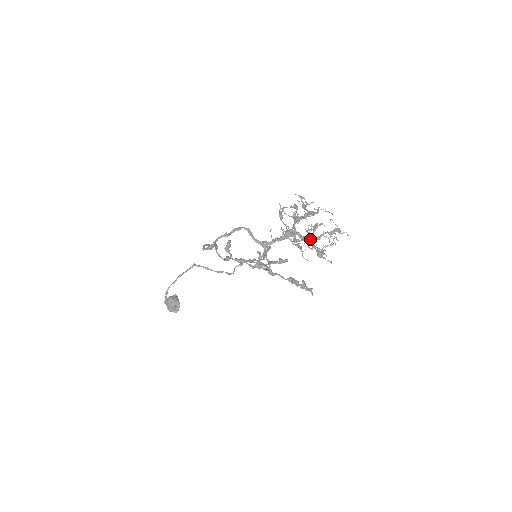
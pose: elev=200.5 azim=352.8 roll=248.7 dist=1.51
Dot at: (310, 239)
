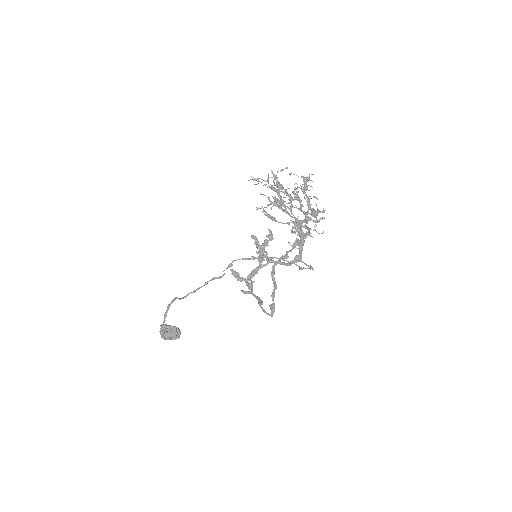
Dot at: (307, 213)
